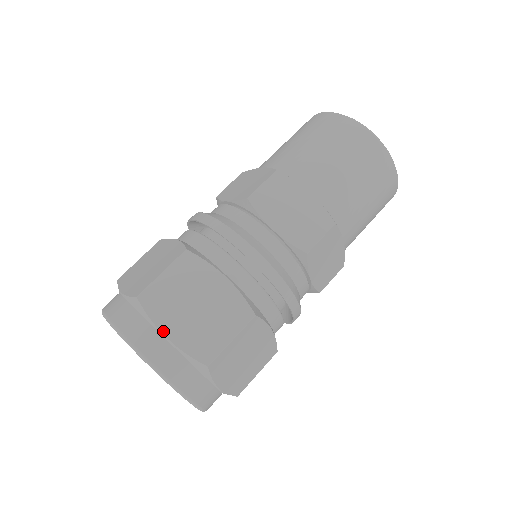
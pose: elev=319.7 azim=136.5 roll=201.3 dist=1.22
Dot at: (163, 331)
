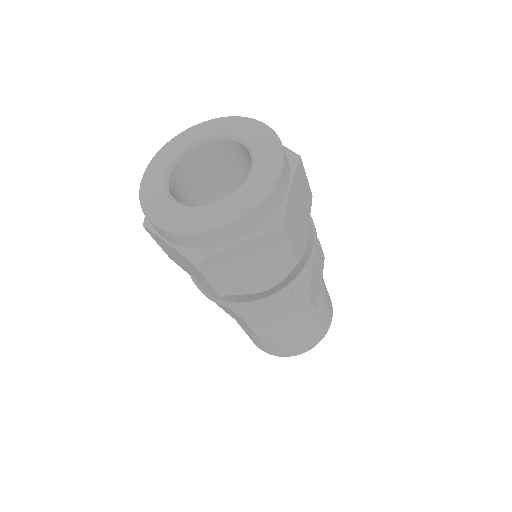
Dot at: occluded
